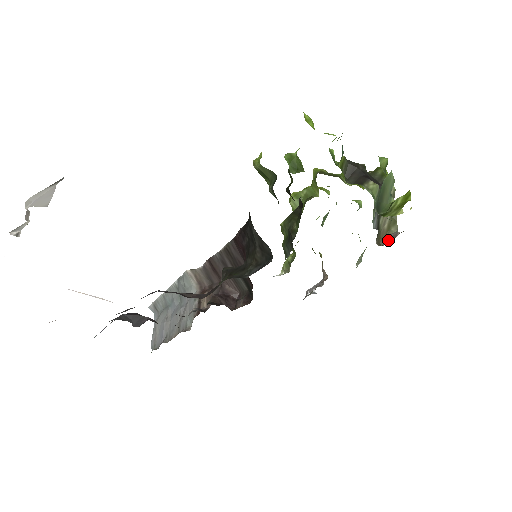
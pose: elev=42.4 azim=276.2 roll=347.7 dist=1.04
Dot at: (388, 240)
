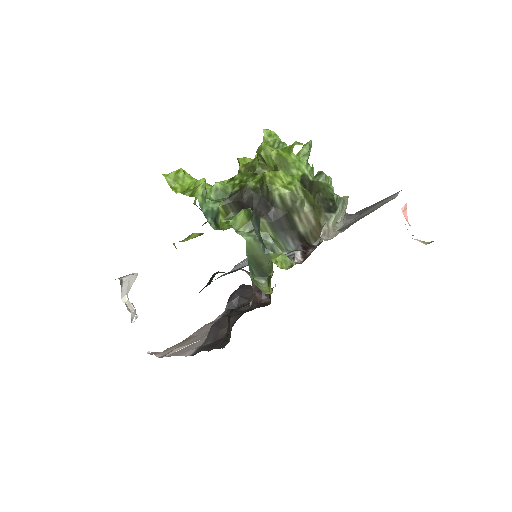
Dot at: occluded
